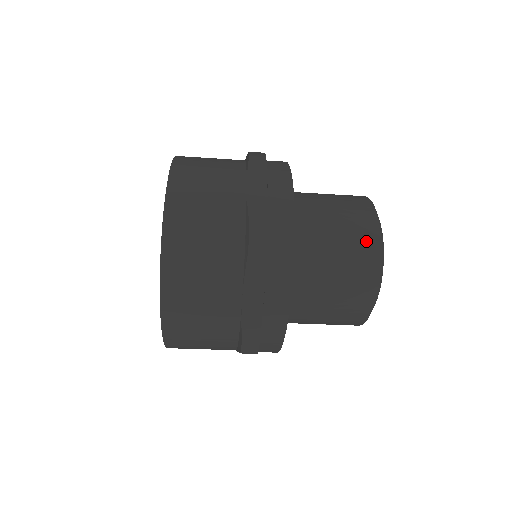
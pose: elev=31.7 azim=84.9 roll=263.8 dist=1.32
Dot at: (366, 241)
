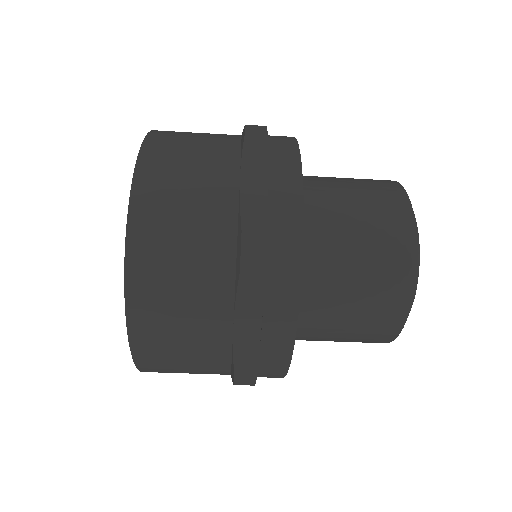
Dot at: (397, 247)
